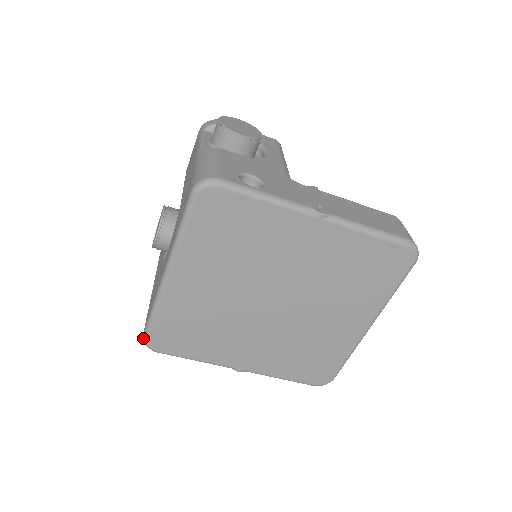
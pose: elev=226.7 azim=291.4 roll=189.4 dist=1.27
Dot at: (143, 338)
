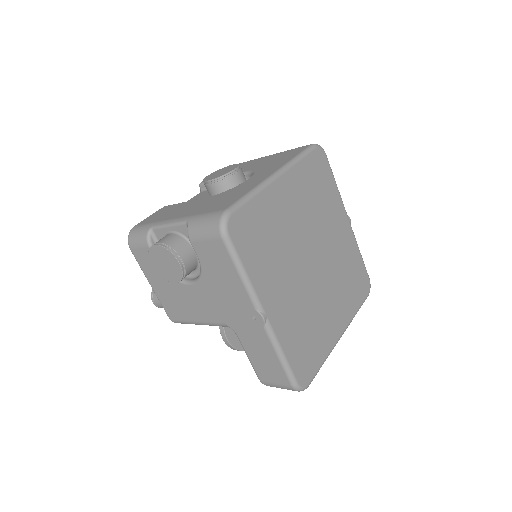
Dot at: (225, 212)
